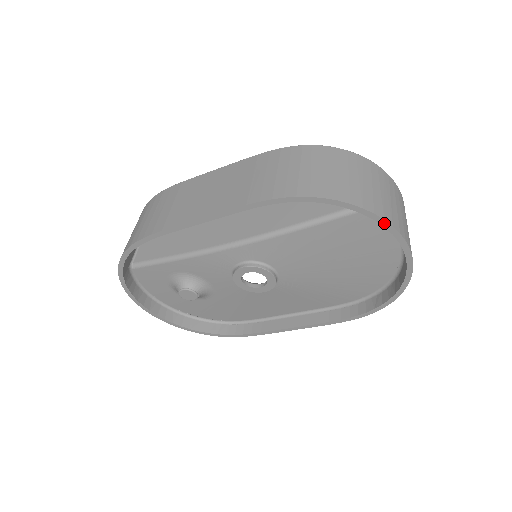
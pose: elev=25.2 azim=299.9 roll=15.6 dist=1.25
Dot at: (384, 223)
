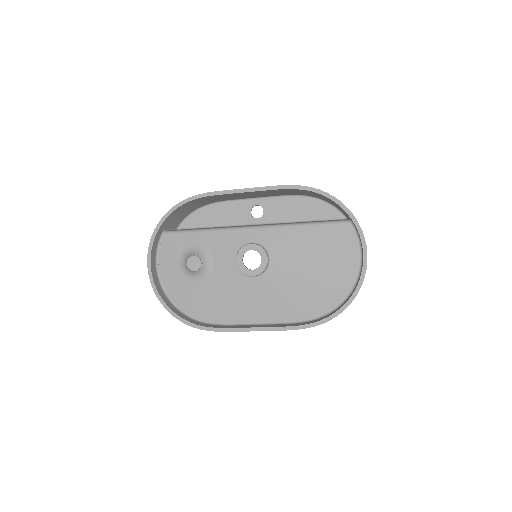
Dot at: (357, 224)
